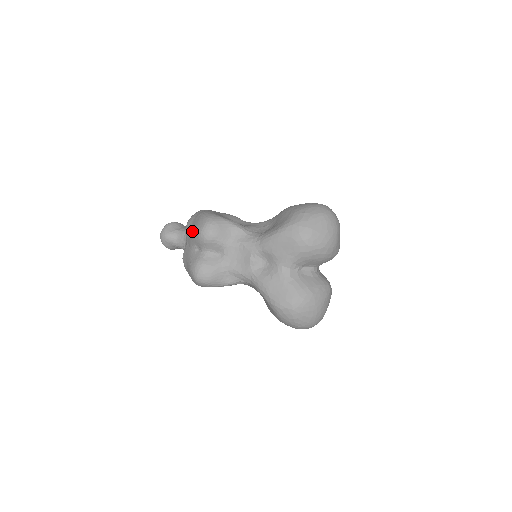
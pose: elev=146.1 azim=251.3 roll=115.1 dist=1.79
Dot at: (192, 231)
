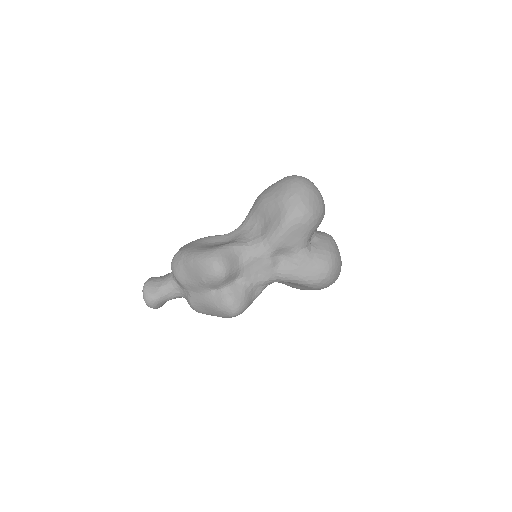
Dot at: (197, 279)
